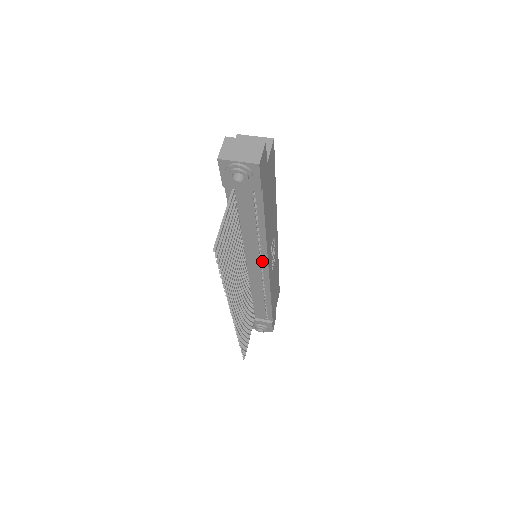
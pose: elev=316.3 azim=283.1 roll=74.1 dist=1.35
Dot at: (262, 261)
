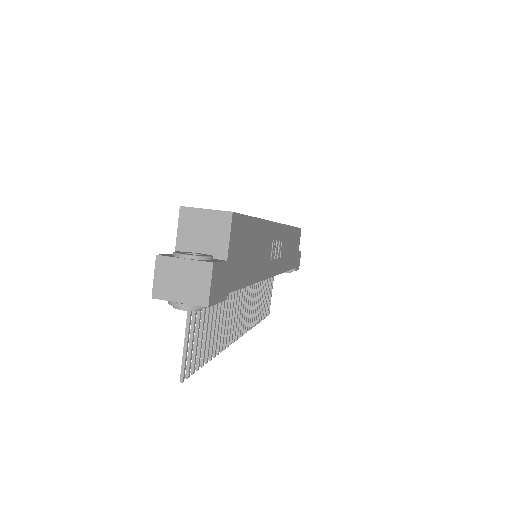
Dot at: occluded
